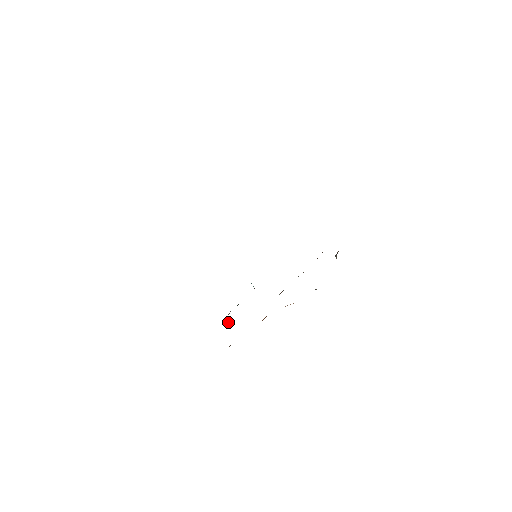
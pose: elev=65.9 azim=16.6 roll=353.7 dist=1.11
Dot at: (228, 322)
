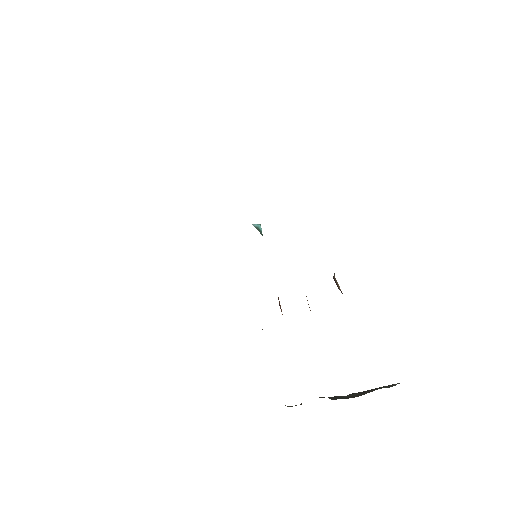
Dot at: occluded
